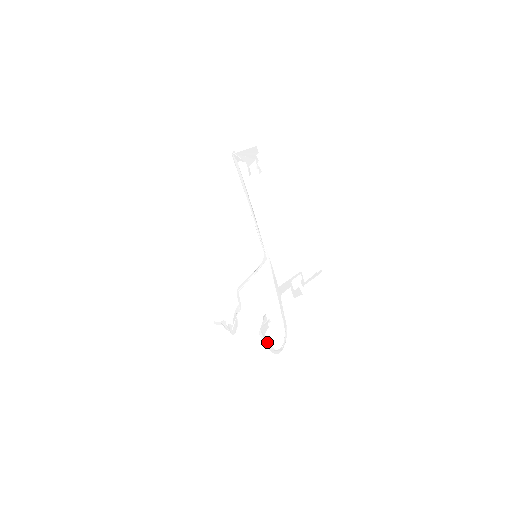
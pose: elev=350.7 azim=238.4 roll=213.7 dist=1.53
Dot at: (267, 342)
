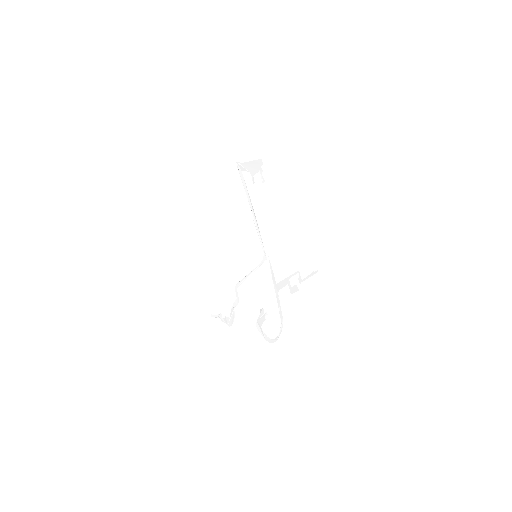
Dot at: (263, 333)
